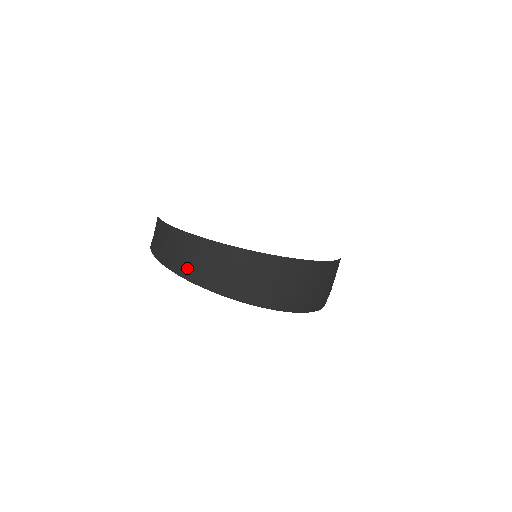
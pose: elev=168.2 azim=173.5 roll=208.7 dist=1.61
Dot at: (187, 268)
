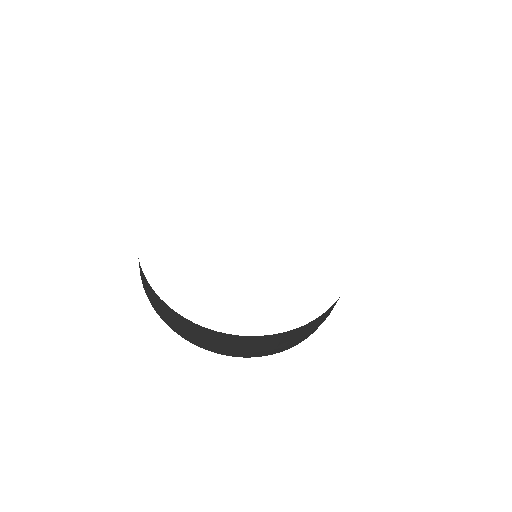
Dot at: (166, 319)
